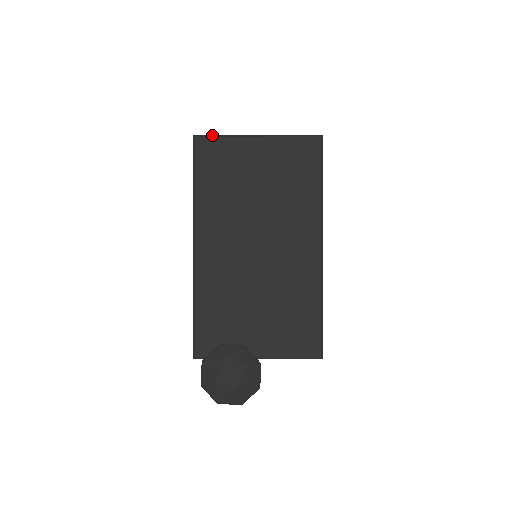
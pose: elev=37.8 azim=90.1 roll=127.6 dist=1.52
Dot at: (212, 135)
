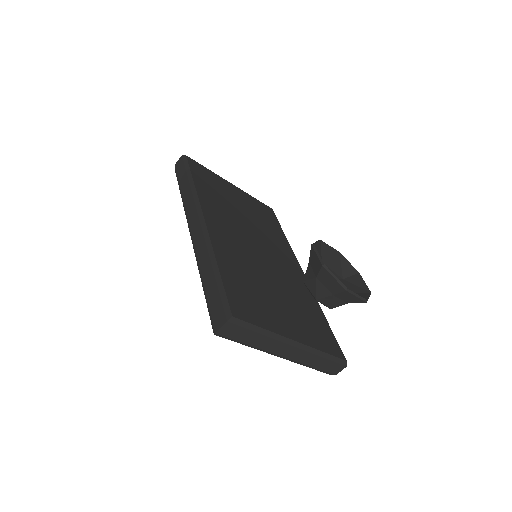
Dot at: occluded
